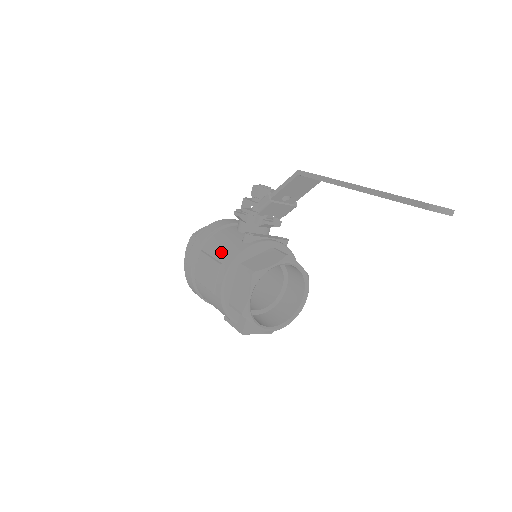
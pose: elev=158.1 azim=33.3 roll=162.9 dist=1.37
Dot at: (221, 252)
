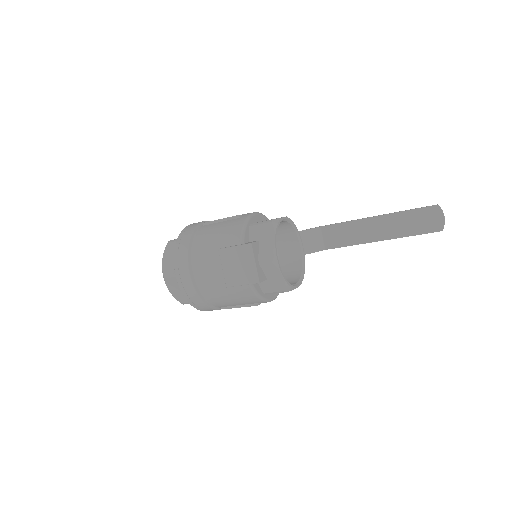
Dot at: occluded
